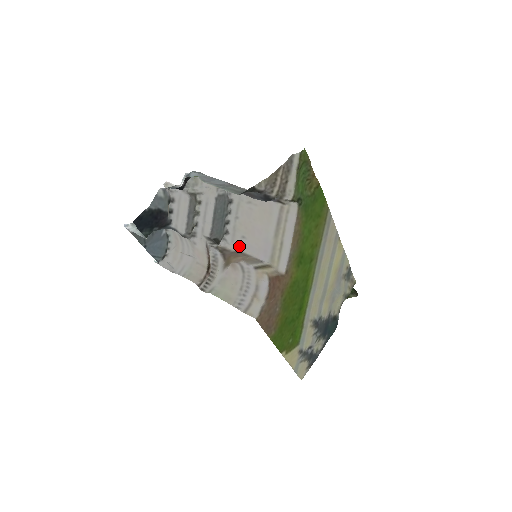
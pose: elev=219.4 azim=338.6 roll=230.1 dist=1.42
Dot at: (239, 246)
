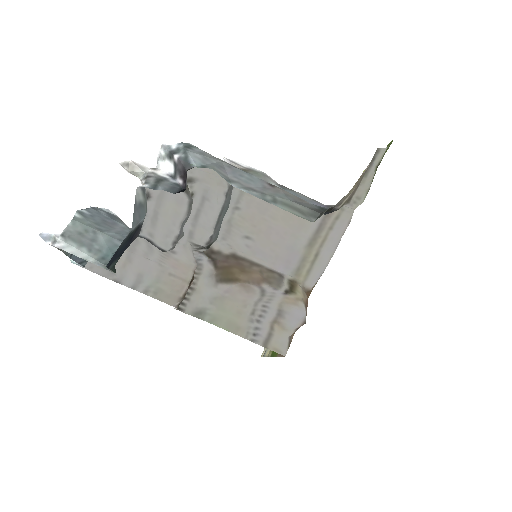
Dot at: (238, 248)
